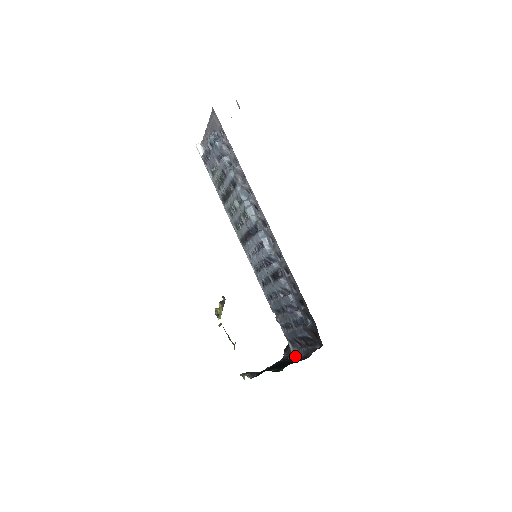
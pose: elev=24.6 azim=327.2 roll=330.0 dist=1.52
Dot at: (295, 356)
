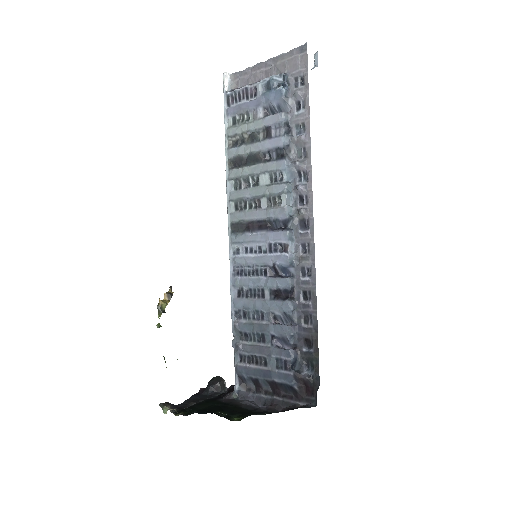
Dot at: (243, 400)
